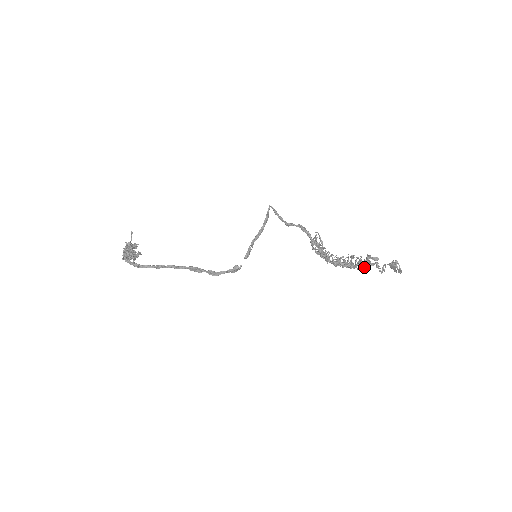
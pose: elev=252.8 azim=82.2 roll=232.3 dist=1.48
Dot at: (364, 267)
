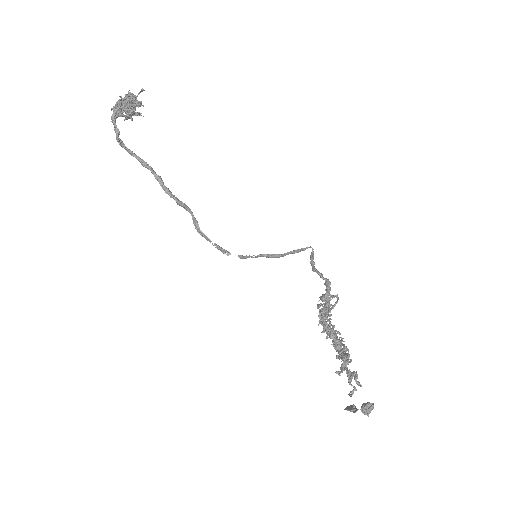
Dot at: occluded
